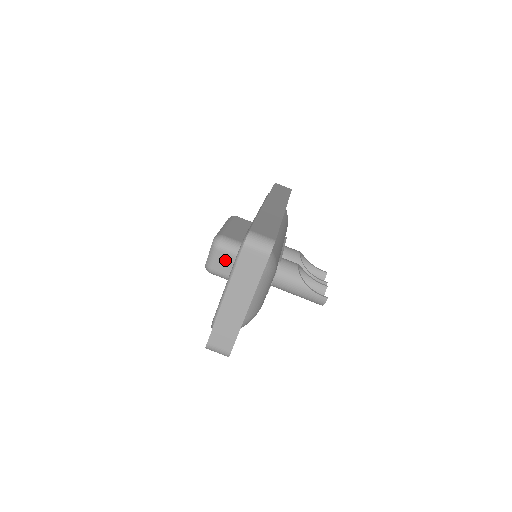
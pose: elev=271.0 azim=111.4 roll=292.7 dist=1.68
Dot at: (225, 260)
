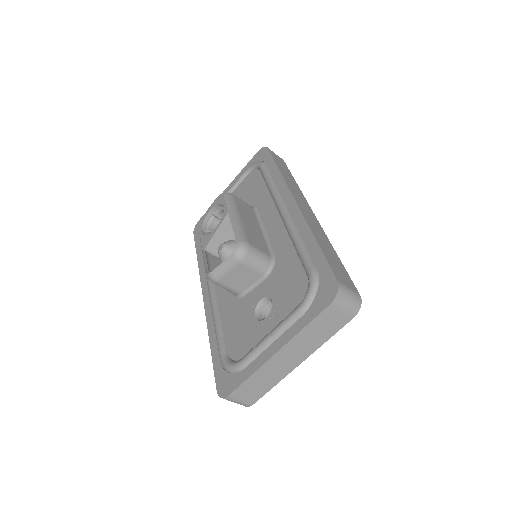
Dot at: (243, 275)
